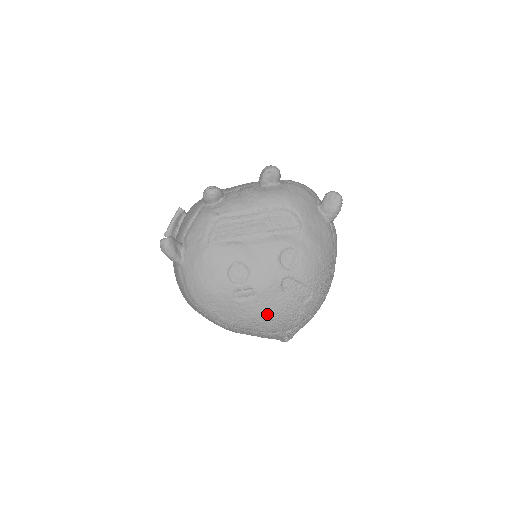
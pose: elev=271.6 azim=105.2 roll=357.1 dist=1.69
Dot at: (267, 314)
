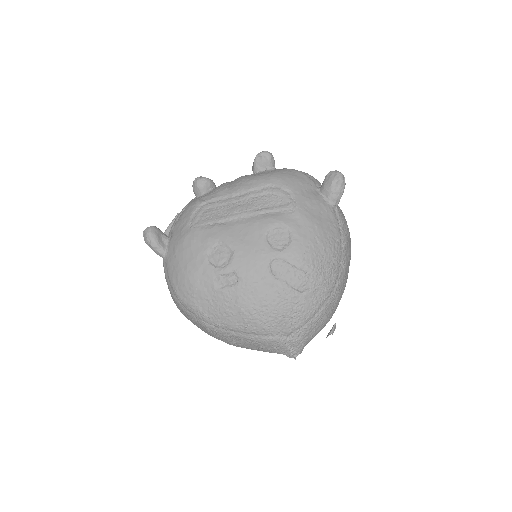
Dot at: (256, 306)
